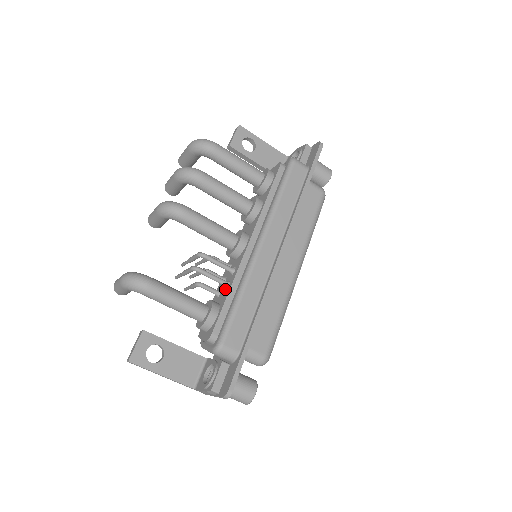
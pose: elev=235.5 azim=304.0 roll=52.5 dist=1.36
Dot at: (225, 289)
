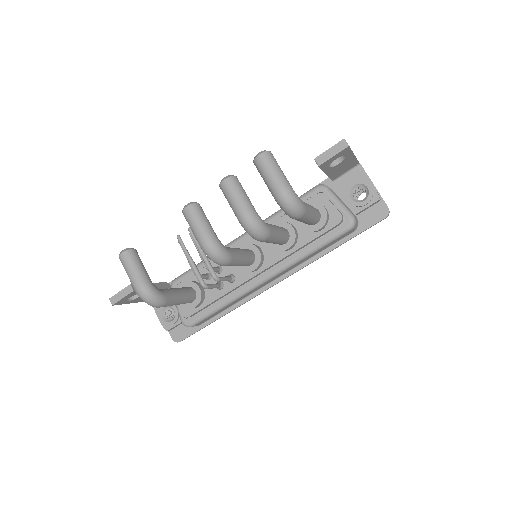
Dot at: occluded
